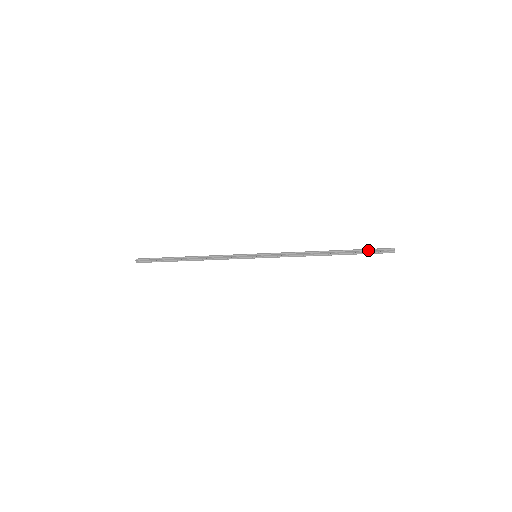
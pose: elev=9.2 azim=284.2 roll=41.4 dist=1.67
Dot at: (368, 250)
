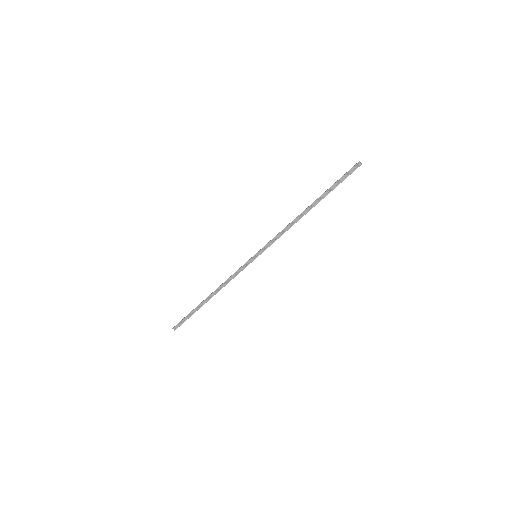
Dot at: (339, 180)
